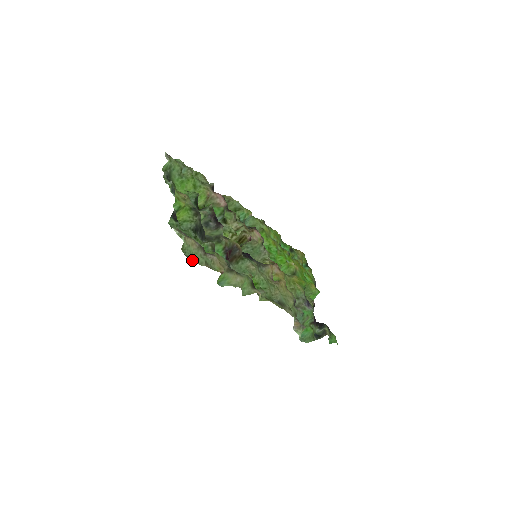
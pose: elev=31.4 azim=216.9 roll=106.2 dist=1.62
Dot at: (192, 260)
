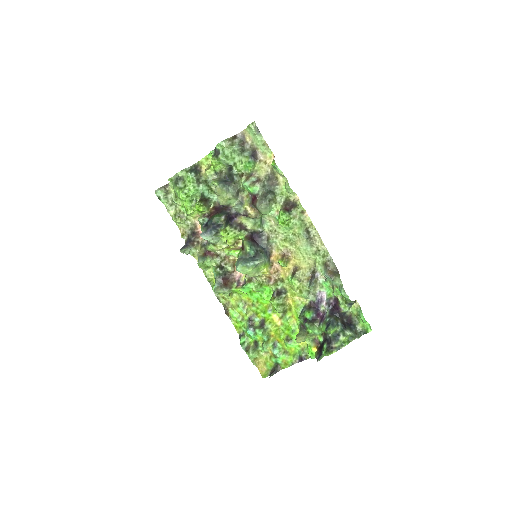
Dot at: (258, 130)
